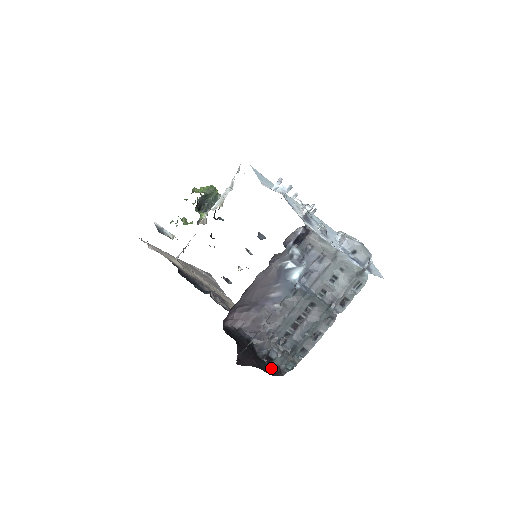
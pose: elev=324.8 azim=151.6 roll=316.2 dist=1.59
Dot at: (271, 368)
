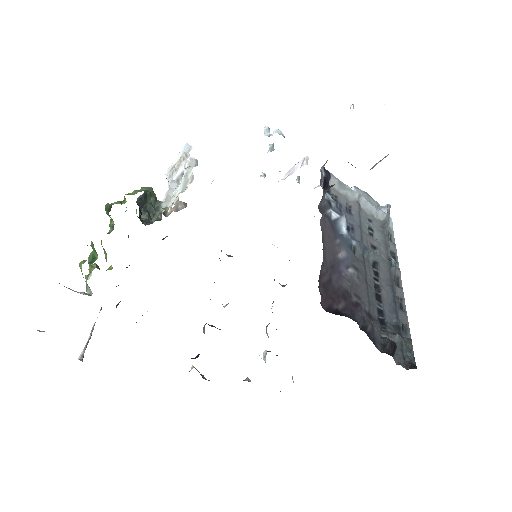
Dot at: (401, 364)
